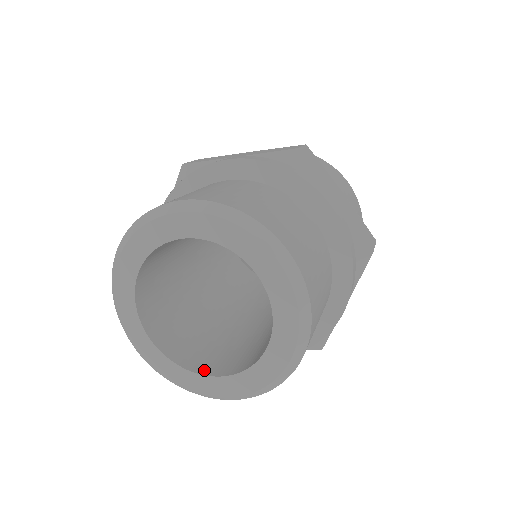
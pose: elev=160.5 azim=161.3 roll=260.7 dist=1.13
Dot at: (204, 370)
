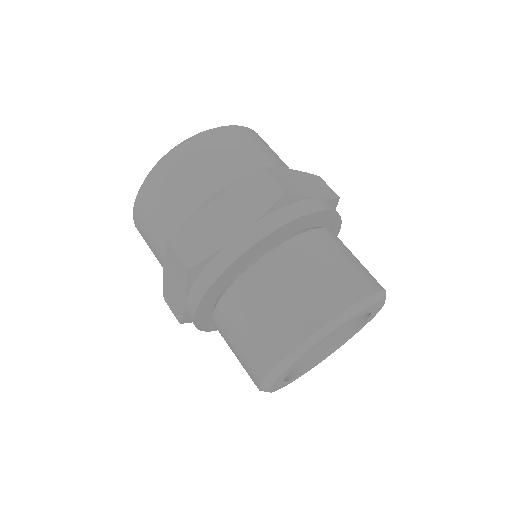
Dot at: (287, 375)
